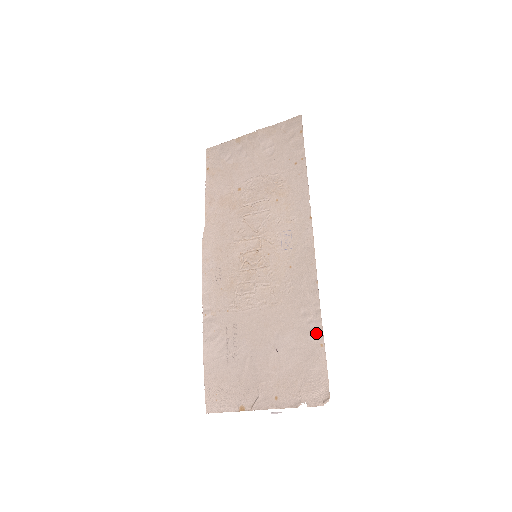
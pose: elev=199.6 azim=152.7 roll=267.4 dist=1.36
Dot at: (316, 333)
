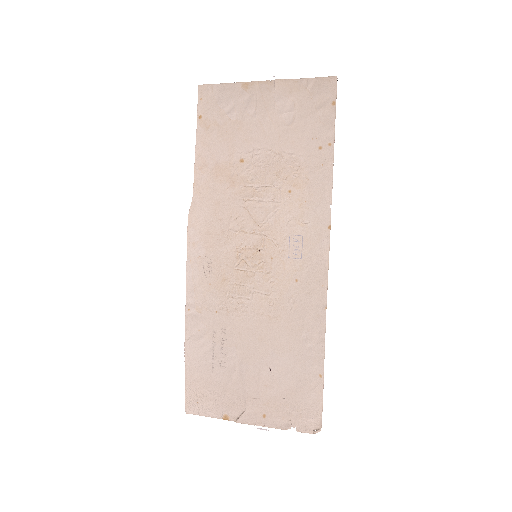
Dot at: (316, 362)
